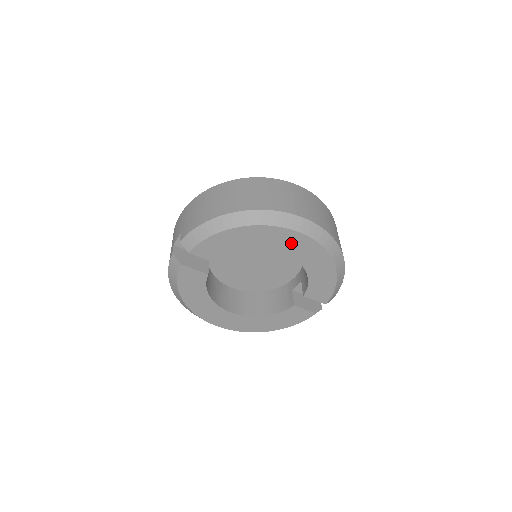
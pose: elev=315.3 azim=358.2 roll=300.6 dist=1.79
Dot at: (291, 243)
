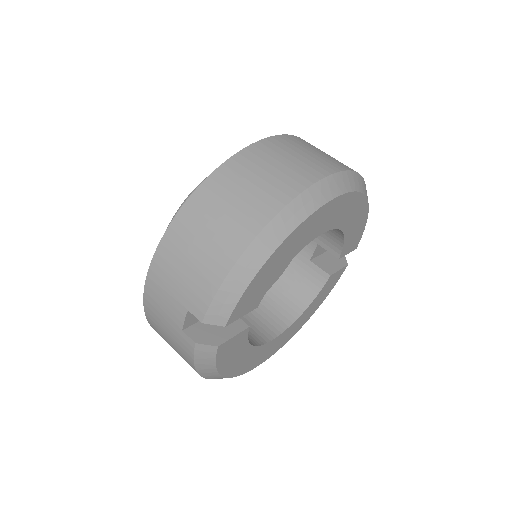
Dot at: (331, 215)
